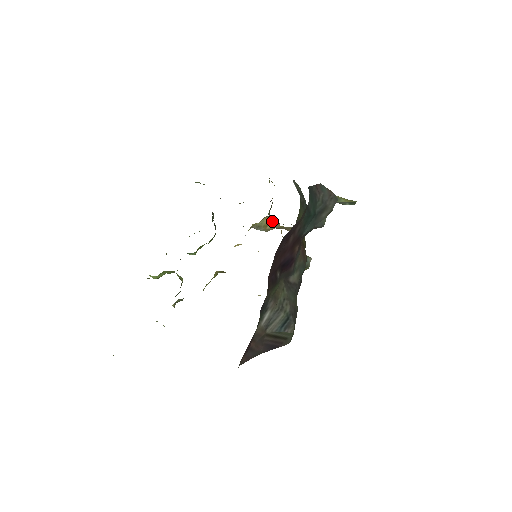
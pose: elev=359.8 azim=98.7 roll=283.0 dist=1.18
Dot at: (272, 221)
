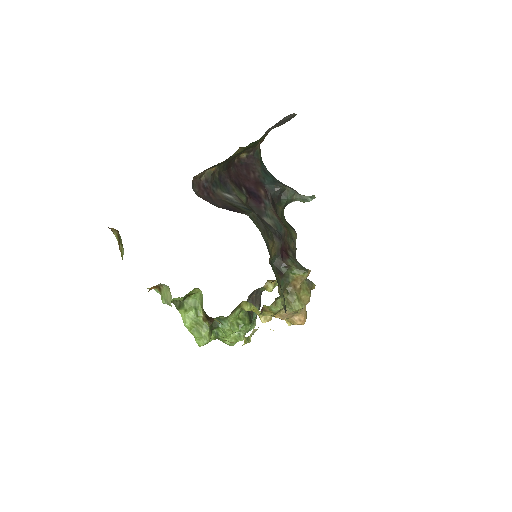
Dot at: occluded
